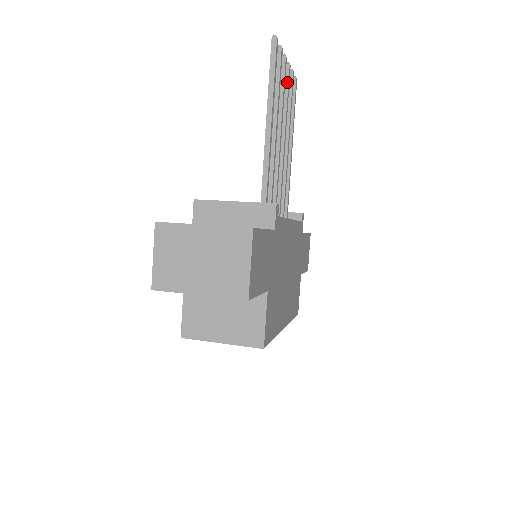
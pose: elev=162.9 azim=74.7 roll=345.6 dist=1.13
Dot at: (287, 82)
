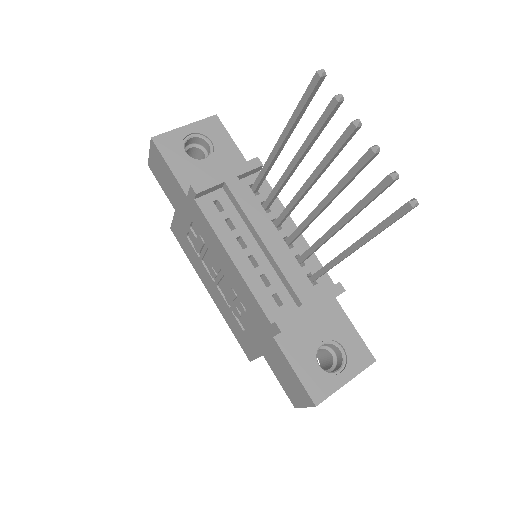
Dot at: occluded
